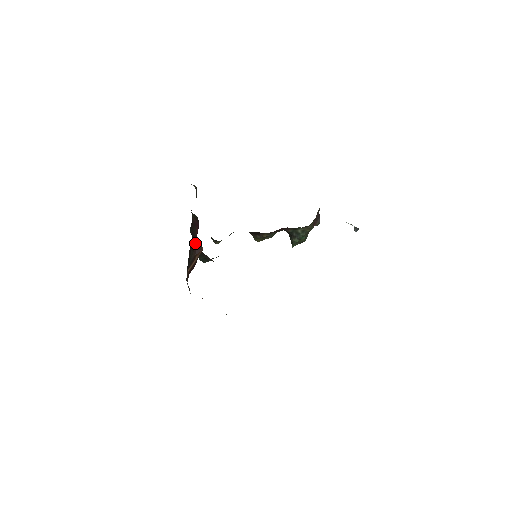
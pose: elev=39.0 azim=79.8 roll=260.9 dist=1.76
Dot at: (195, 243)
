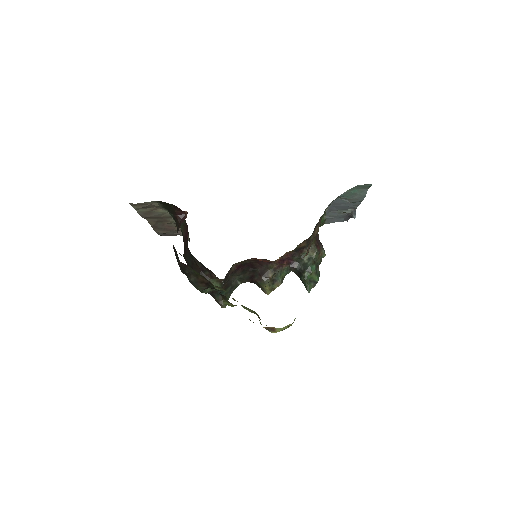
Dot at: (190, 265)
